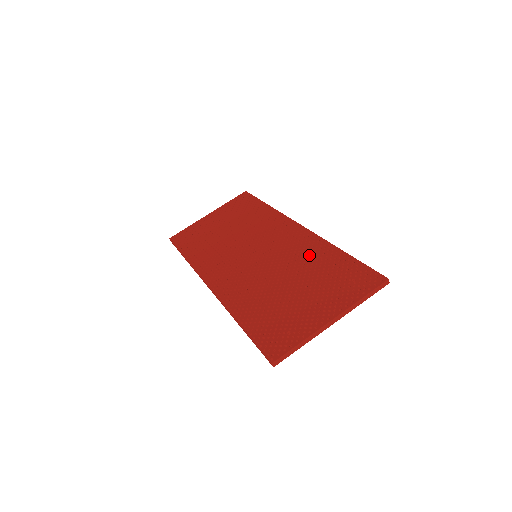
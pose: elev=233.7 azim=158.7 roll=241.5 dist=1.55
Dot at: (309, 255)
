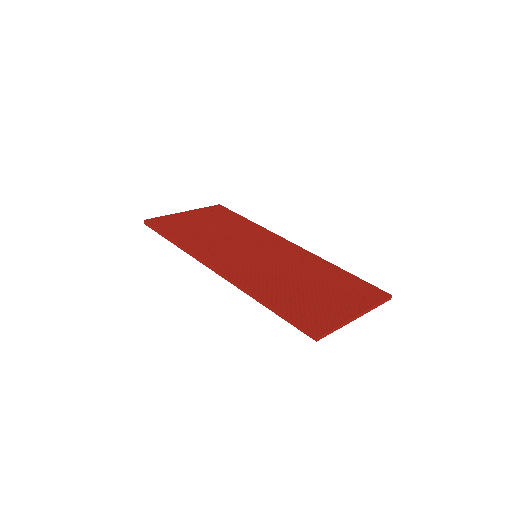
Dot at: (313, 266)
